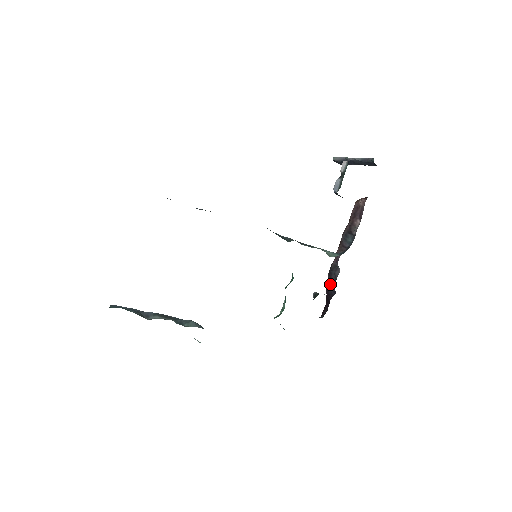
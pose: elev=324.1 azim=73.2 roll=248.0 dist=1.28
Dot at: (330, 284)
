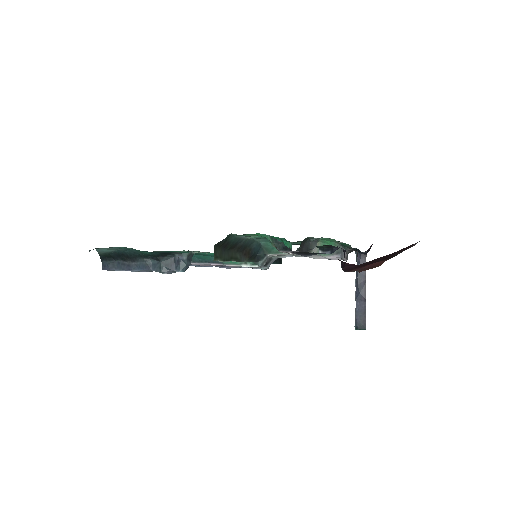
Dot at: occluded
